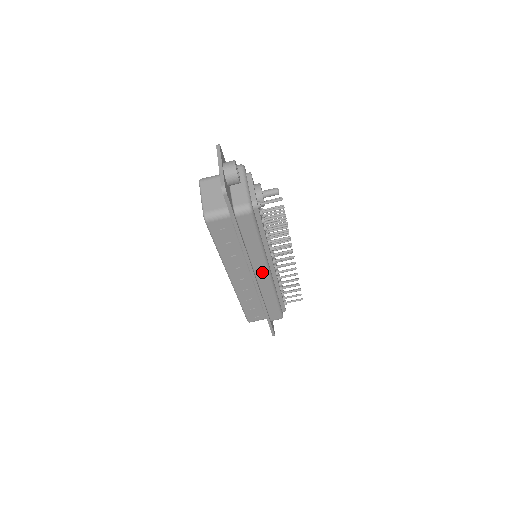
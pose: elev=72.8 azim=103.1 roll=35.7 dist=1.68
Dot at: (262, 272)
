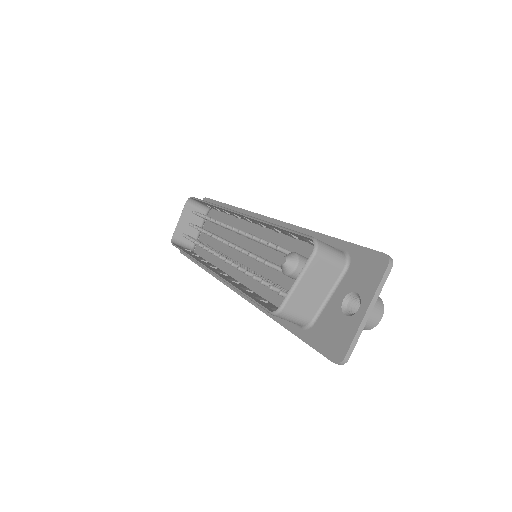
Dot at: occluded
